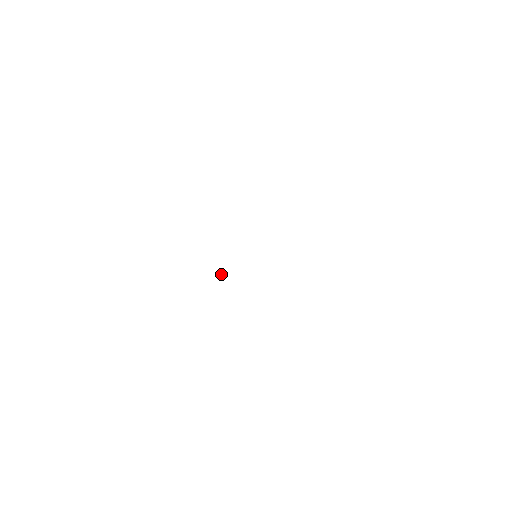
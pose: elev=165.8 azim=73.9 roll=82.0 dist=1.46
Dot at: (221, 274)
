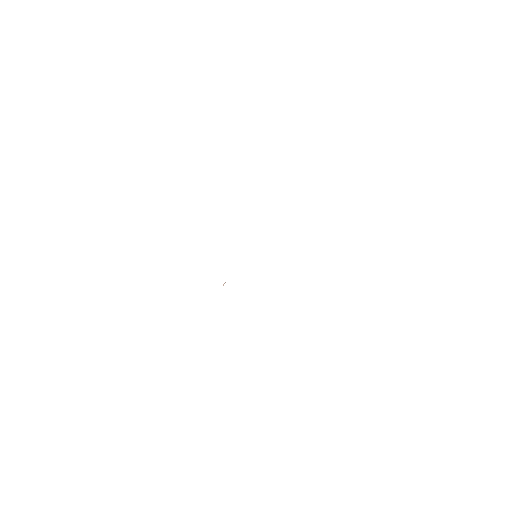
Dot at: occluded
